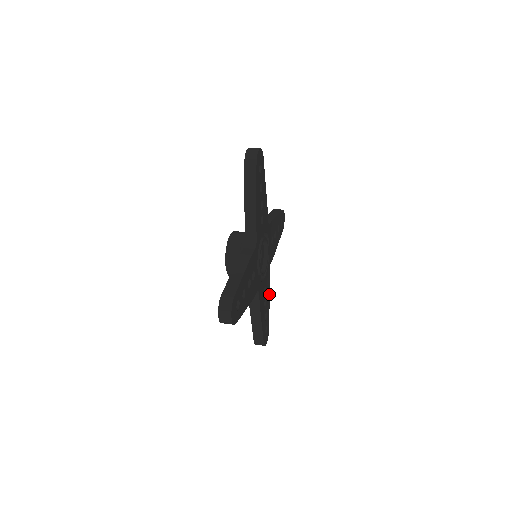
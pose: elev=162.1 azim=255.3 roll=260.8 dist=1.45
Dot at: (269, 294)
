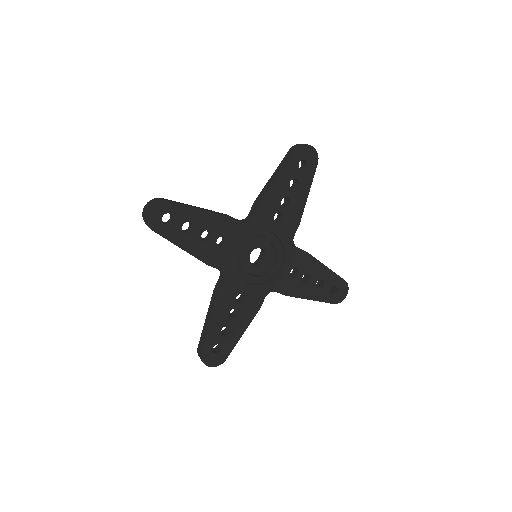
Dot at: (316, 260)
